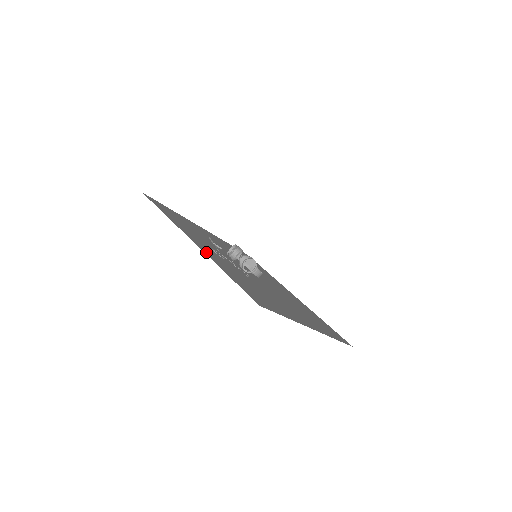
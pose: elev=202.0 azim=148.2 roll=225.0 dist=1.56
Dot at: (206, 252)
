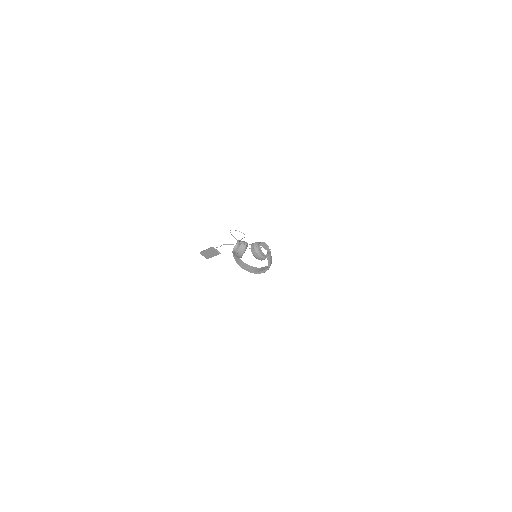
Dot at: occluded
